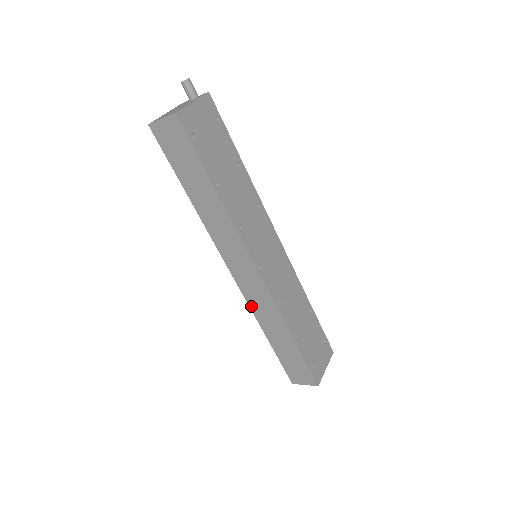
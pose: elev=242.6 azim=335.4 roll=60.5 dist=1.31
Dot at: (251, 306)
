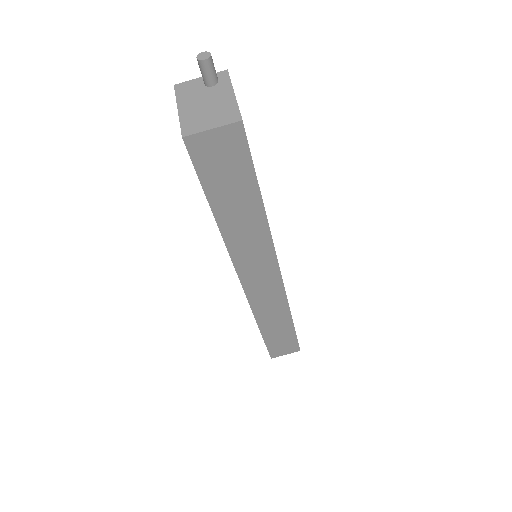
Dot at: (254, 309)
